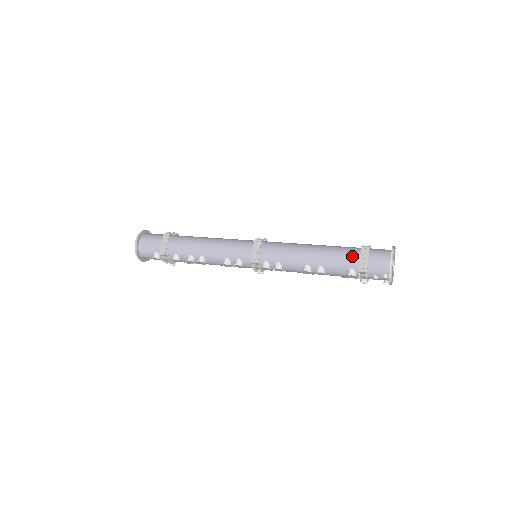
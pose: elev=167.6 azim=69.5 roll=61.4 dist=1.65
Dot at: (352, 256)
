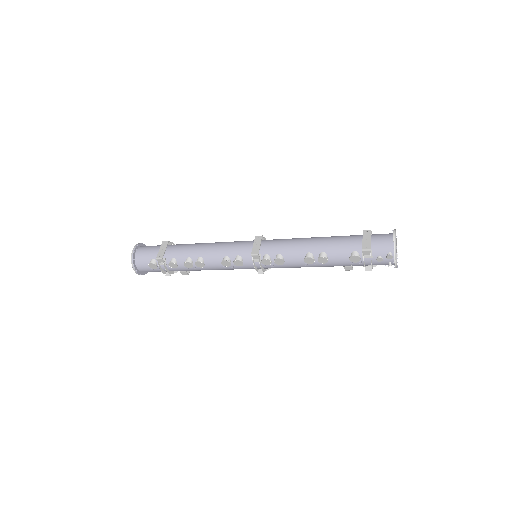
Dot at: (354, 239)
